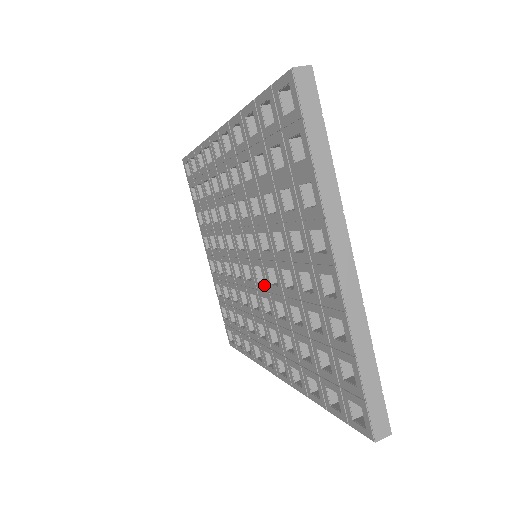
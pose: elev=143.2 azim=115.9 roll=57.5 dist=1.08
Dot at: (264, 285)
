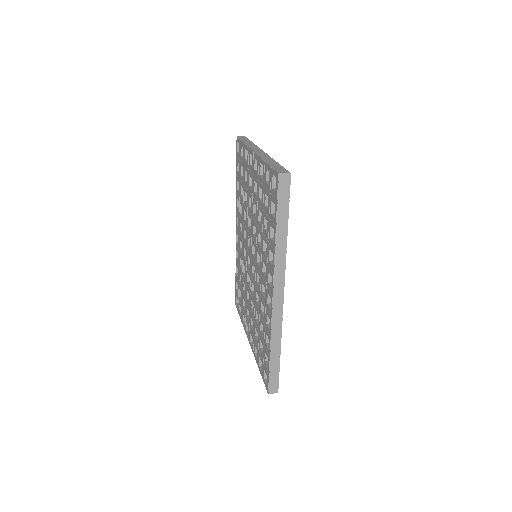
Dot at: (255, 249)
